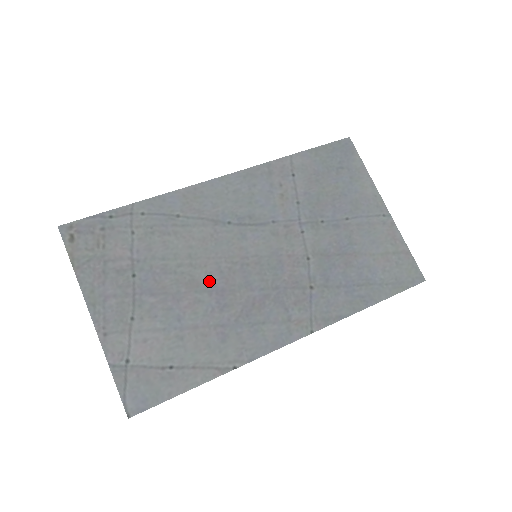
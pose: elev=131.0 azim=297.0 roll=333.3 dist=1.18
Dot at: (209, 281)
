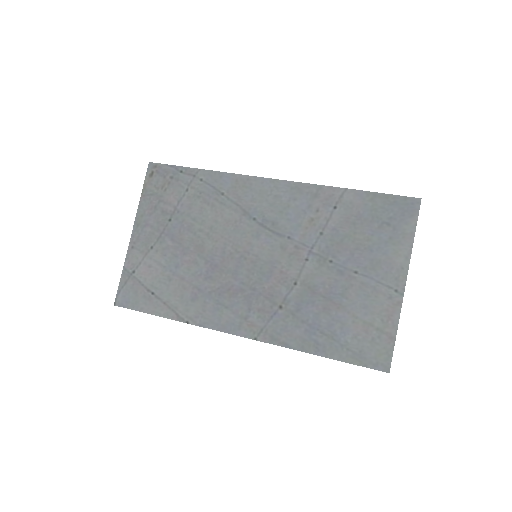
Dot at: (212, 253)
